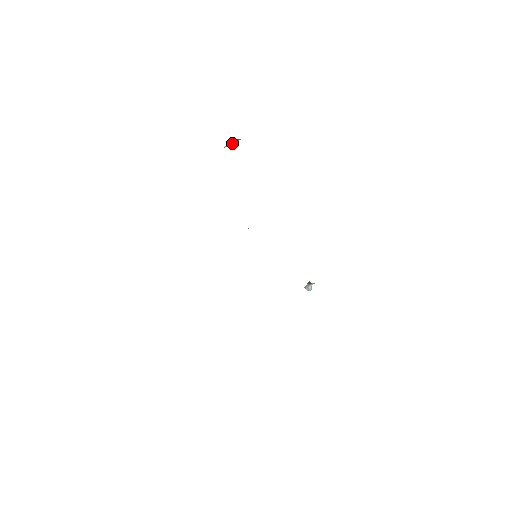
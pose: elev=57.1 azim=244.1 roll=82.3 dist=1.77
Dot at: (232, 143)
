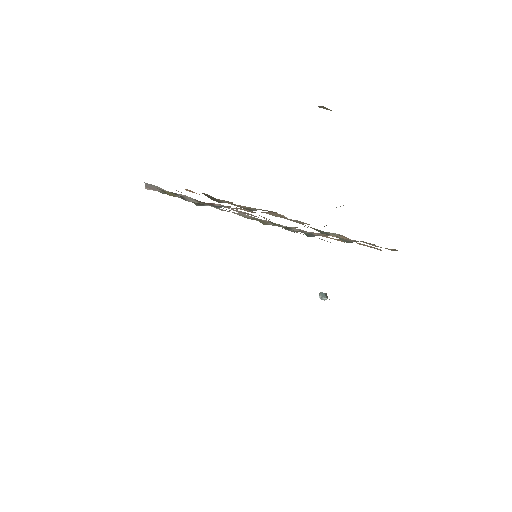
Dot at: occluded
